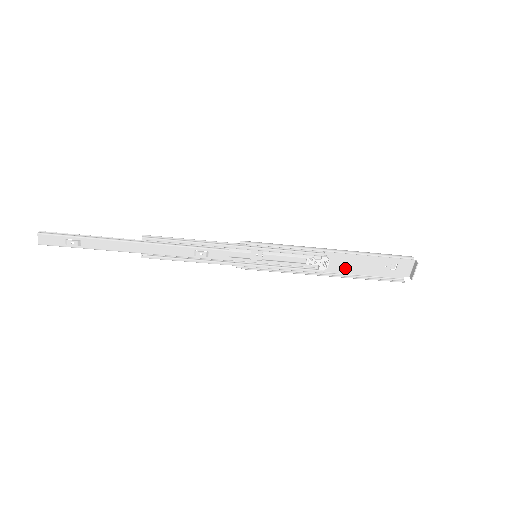
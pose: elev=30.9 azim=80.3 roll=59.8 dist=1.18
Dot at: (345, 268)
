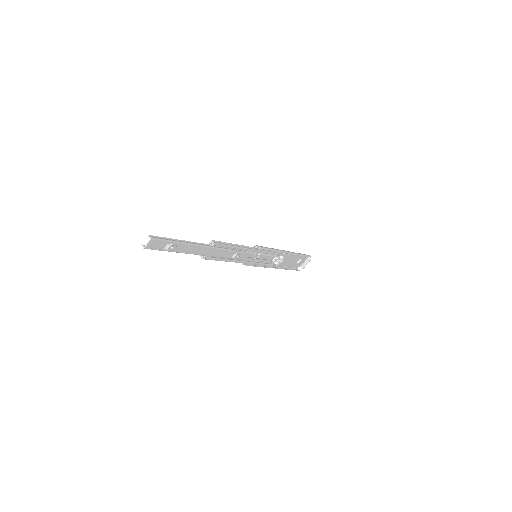
Dot at: (283, 262)
